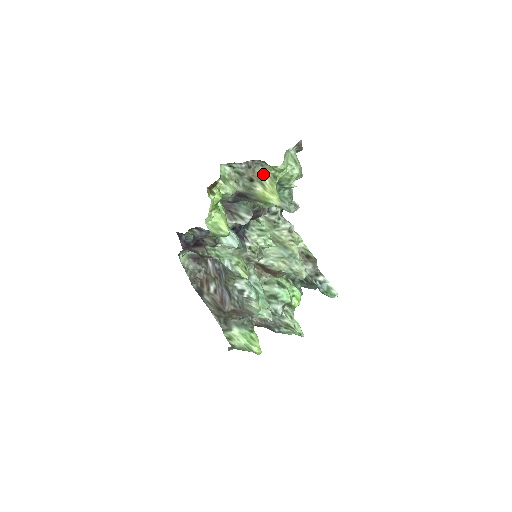
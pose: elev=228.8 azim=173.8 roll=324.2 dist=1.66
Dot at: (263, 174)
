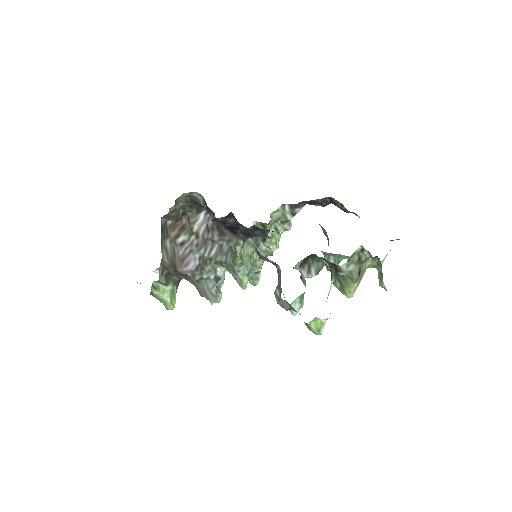
Dot at: (366, 266)
